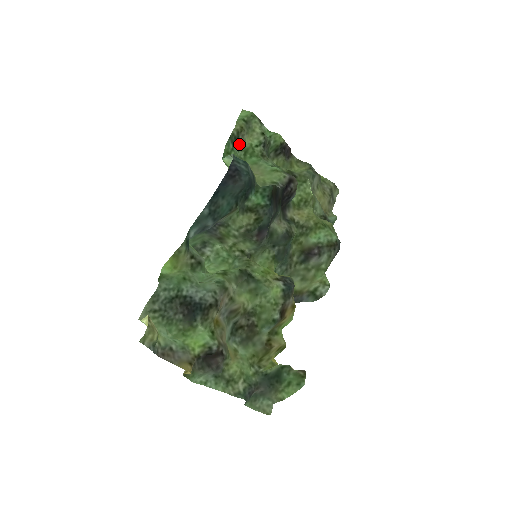
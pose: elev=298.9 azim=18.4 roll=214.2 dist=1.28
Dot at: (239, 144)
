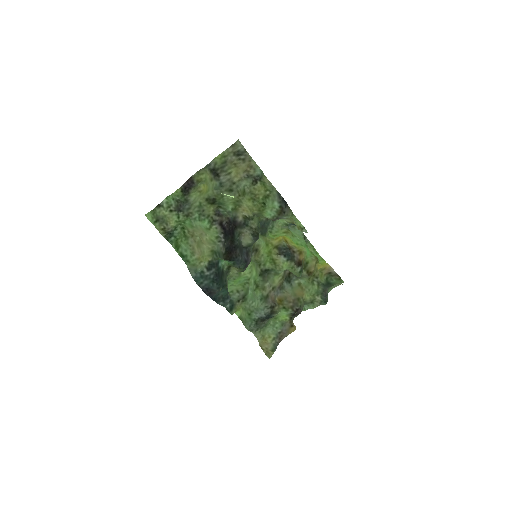
Dot at: (172, 230)
